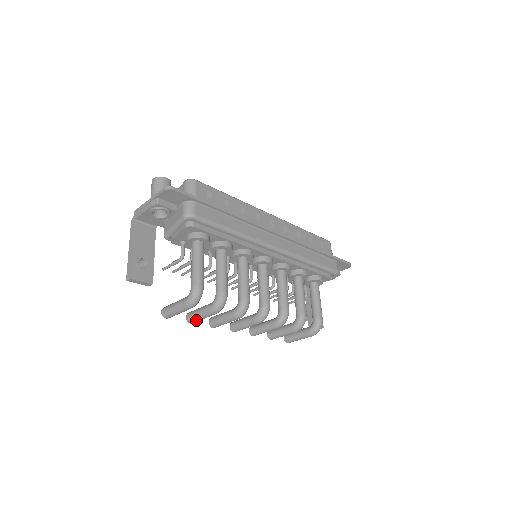
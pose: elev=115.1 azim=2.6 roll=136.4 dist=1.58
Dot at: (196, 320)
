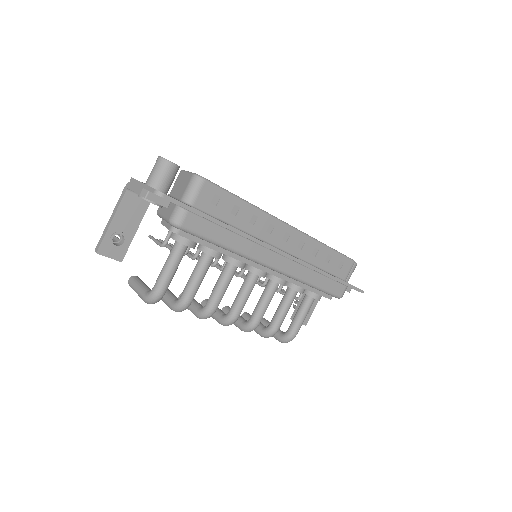
Dot at: occluded
